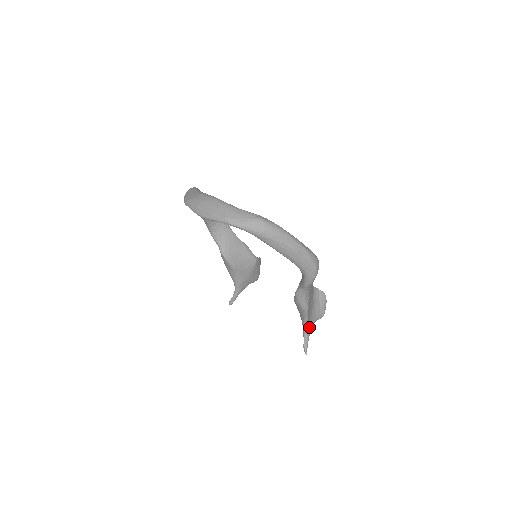
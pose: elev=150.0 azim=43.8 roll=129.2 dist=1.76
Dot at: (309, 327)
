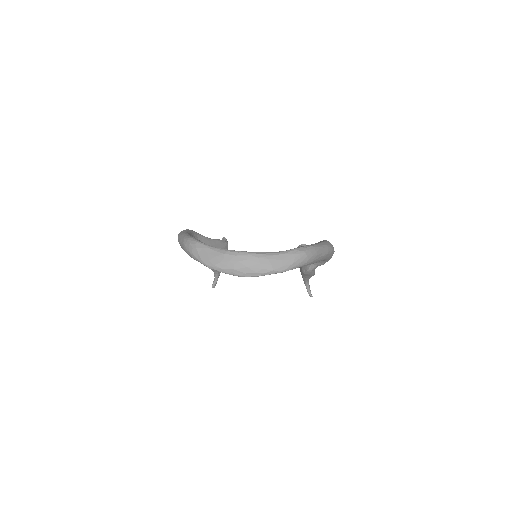
Dot at: occluded
